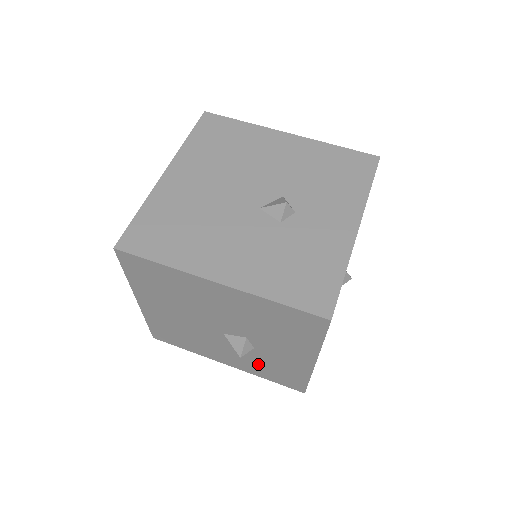
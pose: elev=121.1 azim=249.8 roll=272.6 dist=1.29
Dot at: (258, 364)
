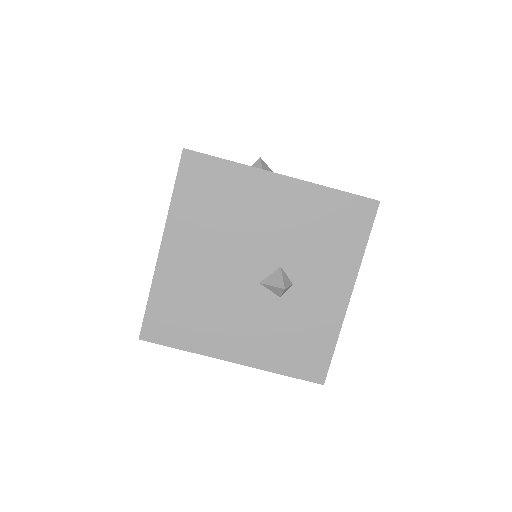
Dot at: occluded
